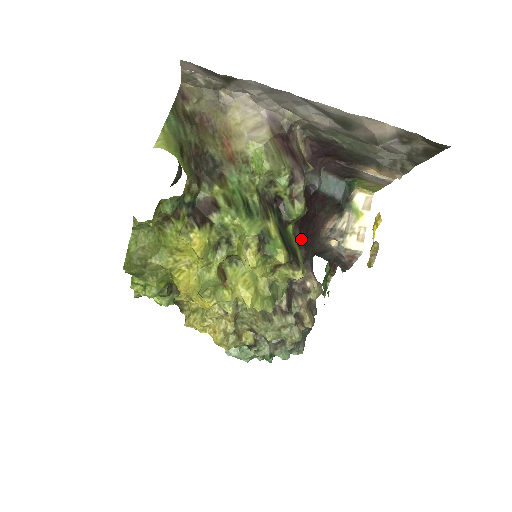
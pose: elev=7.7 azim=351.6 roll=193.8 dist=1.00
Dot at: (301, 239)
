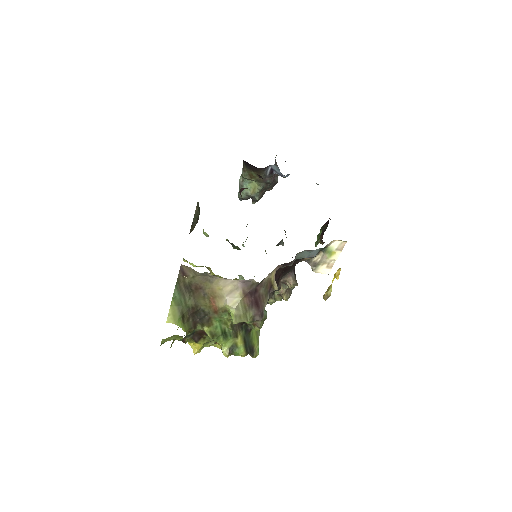
Dot at: (278, 282)
